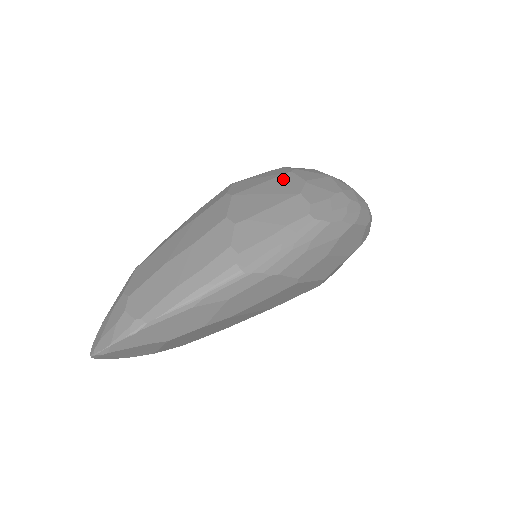
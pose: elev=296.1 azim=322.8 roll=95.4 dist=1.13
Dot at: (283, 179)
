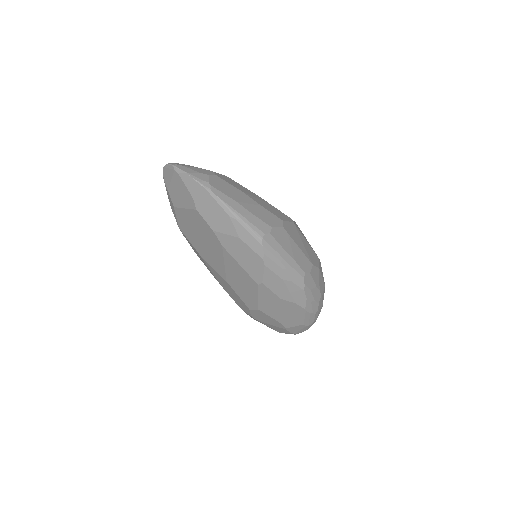
Dot at: (314, 253)
